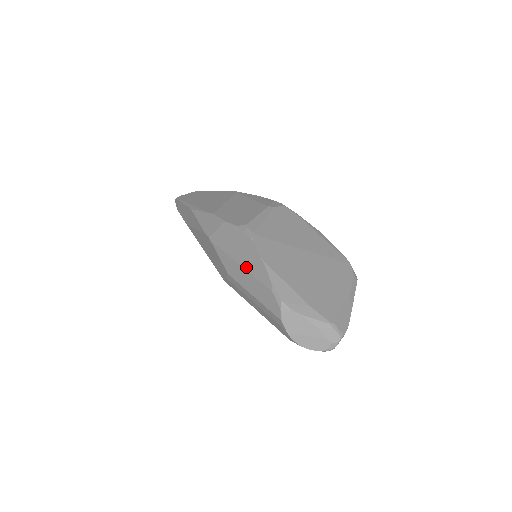
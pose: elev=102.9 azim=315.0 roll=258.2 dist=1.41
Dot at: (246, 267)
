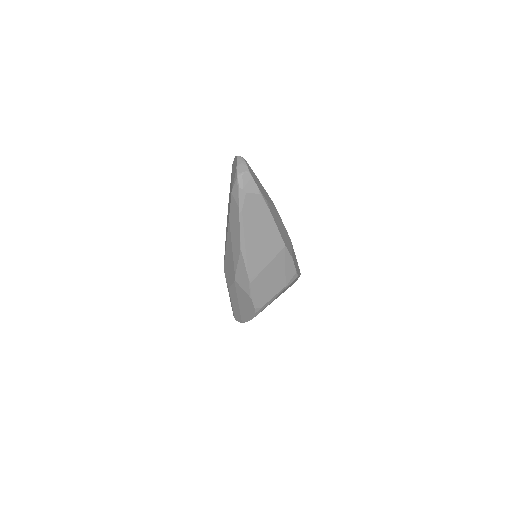
Dot at: (240, 308)
